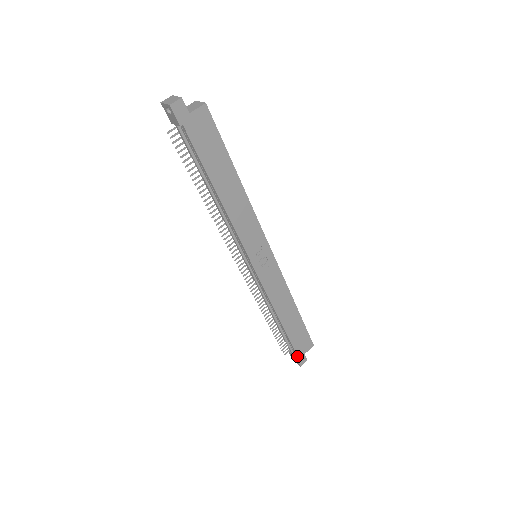
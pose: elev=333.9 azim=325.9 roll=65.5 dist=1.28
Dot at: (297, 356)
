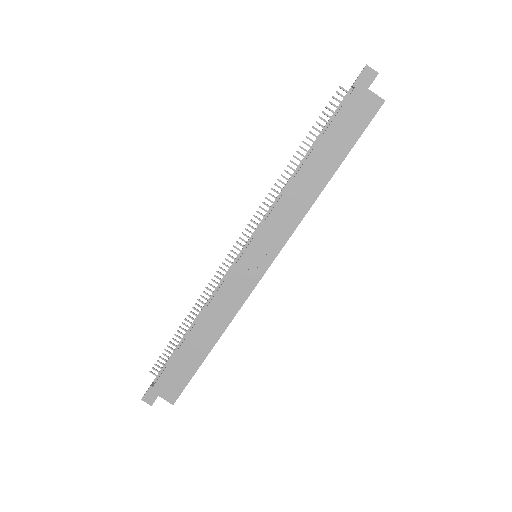
Dot at: (154, 385)
